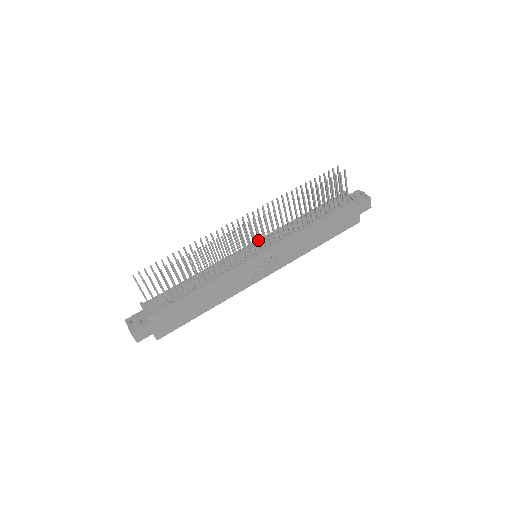
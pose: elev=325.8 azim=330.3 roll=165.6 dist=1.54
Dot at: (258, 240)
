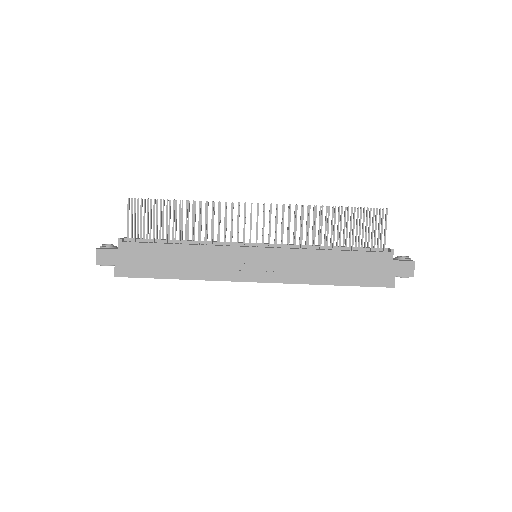
Dot at: occluded
